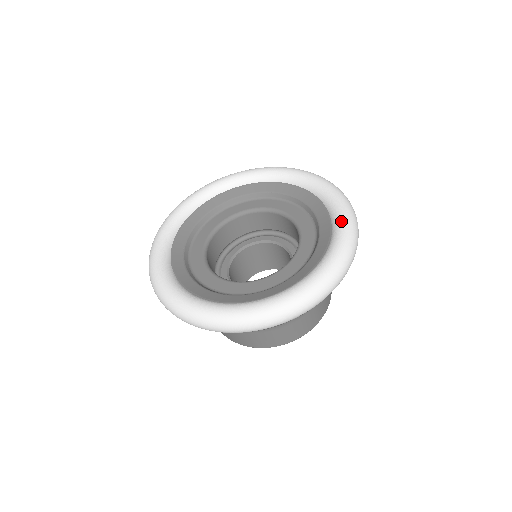
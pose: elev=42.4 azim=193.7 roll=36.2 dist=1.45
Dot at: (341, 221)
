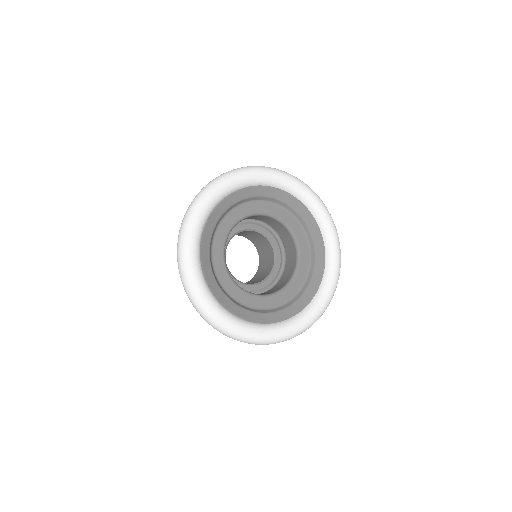
Dot at: (331, 284)
